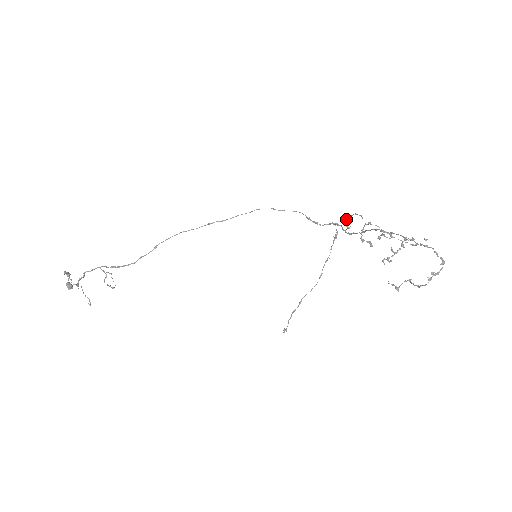
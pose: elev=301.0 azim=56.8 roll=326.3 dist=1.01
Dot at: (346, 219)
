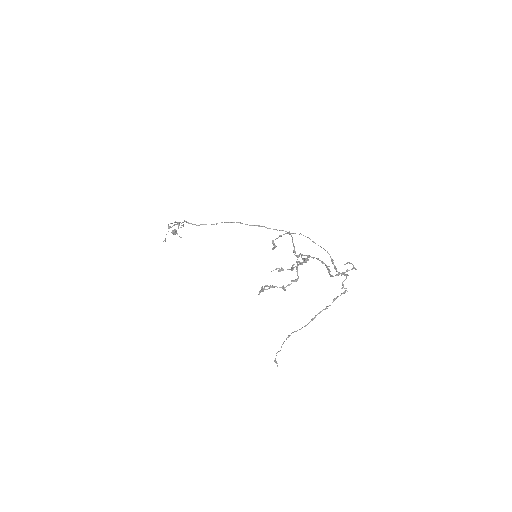
Dot at: occluded
